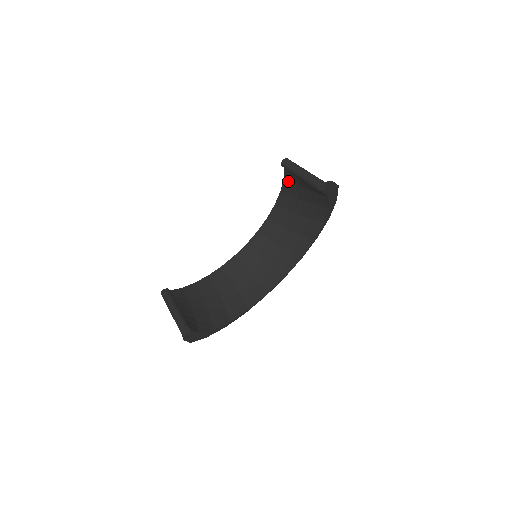
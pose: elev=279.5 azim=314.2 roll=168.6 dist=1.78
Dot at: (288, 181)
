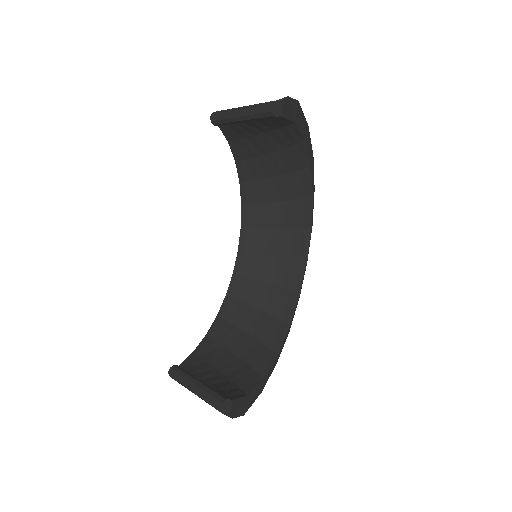
Dot at: (235, 141)
